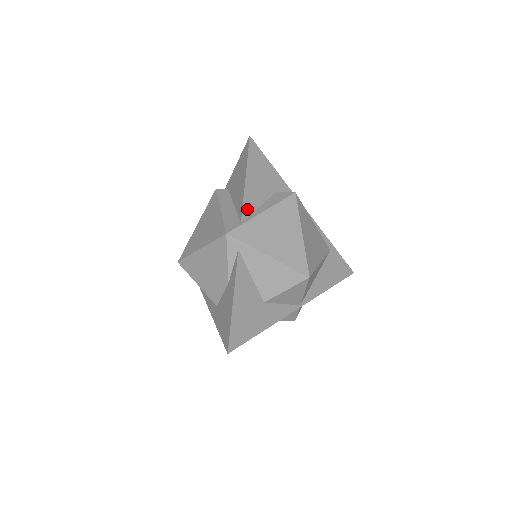
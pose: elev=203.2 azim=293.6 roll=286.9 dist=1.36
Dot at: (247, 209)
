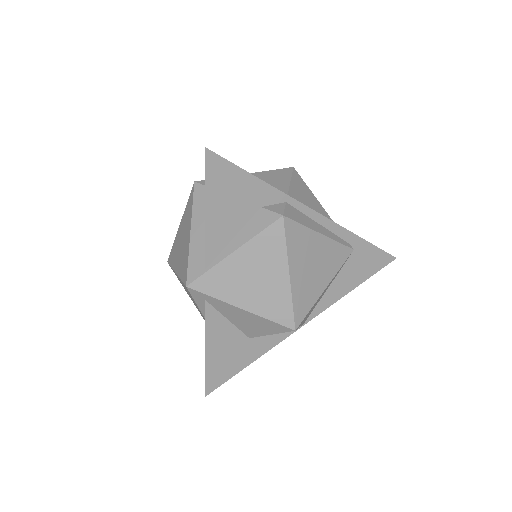
Dot at: (213, 249)
